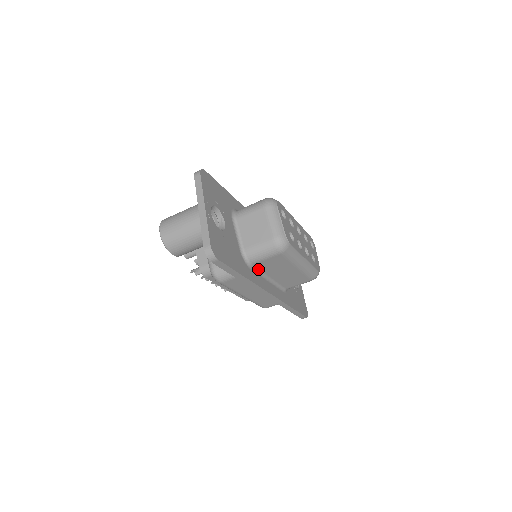
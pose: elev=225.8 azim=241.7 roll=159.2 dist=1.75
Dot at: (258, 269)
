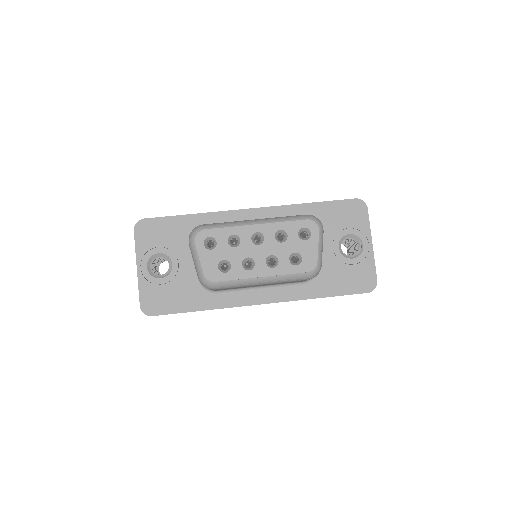
Dot at: (231, 289)
